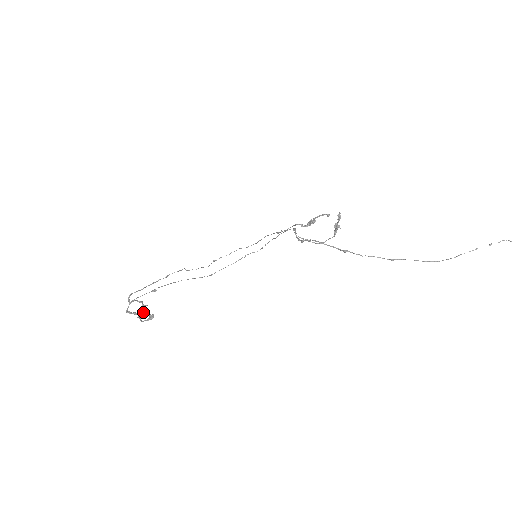
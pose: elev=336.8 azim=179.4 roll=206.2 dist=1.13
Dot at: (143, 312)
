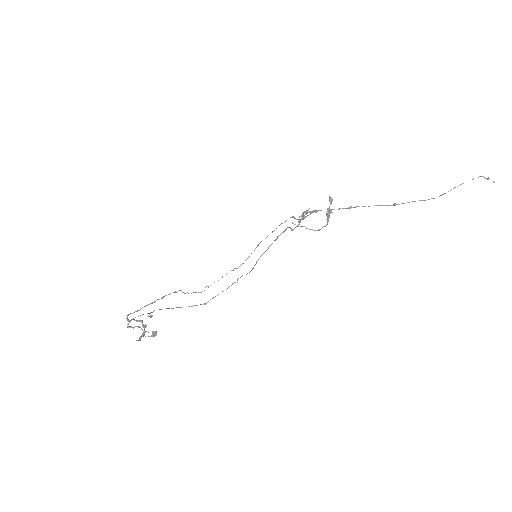
Dot at: (143, 334)
